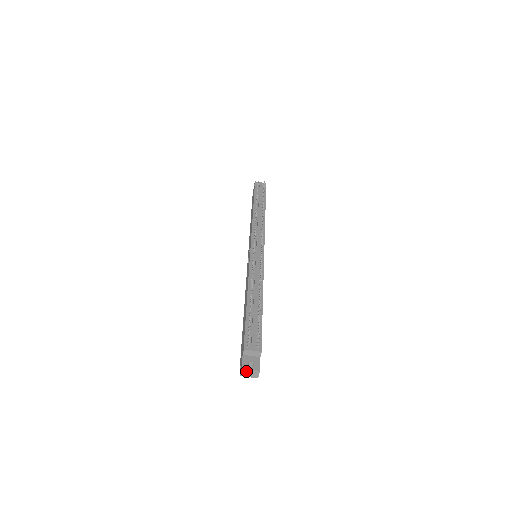
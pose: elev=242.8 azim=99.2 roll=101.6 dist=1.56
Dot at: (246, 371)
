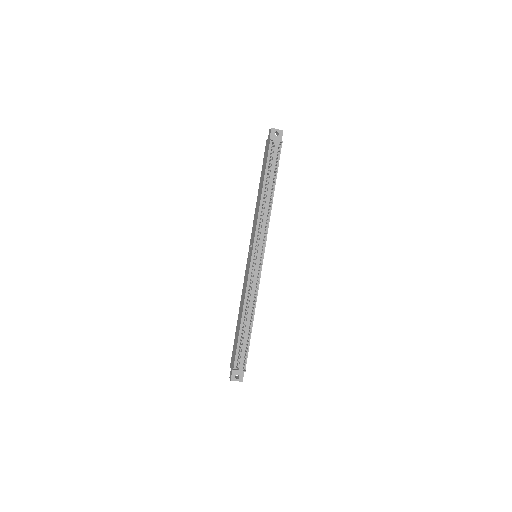
Dot at: (233, 380)
